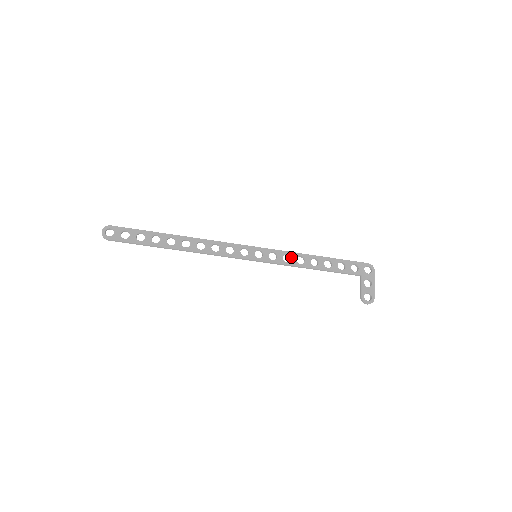
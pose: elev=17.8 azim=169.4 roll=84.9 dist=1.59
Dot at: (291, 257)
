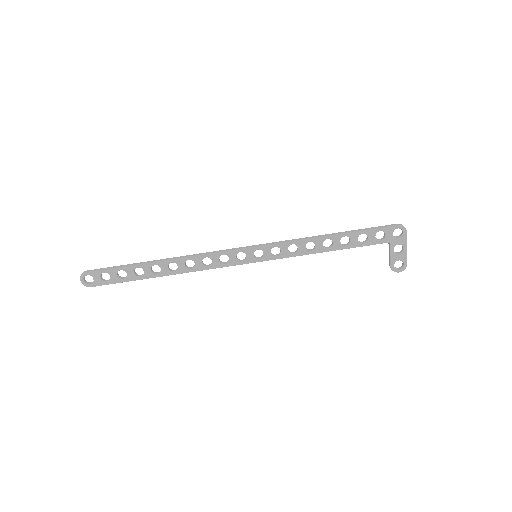
Dot at: (298, 247)
